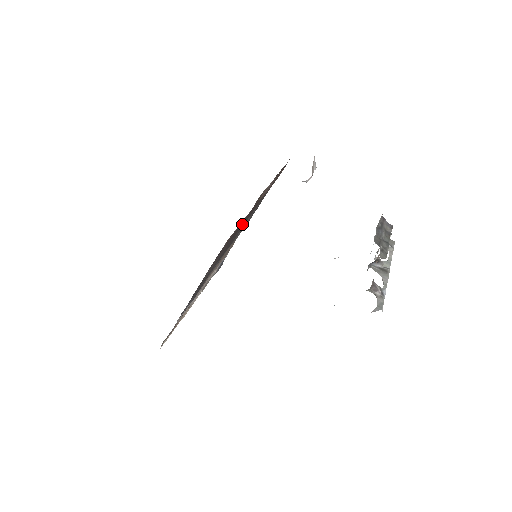
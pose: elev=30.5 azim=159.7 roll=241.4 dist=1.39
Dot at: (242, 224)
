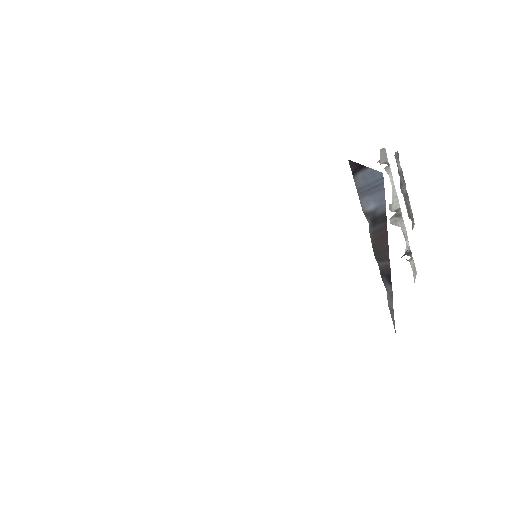
Dot at: occluded
